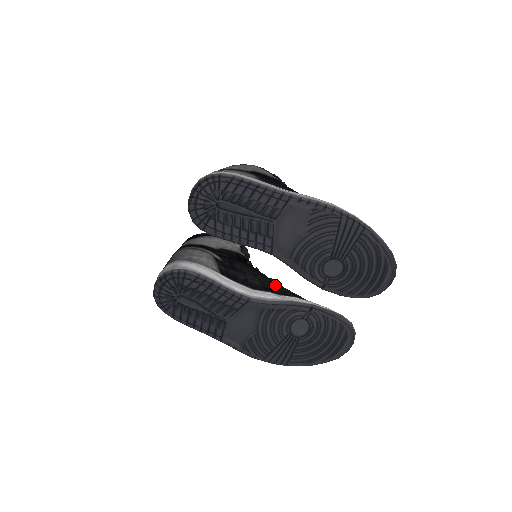
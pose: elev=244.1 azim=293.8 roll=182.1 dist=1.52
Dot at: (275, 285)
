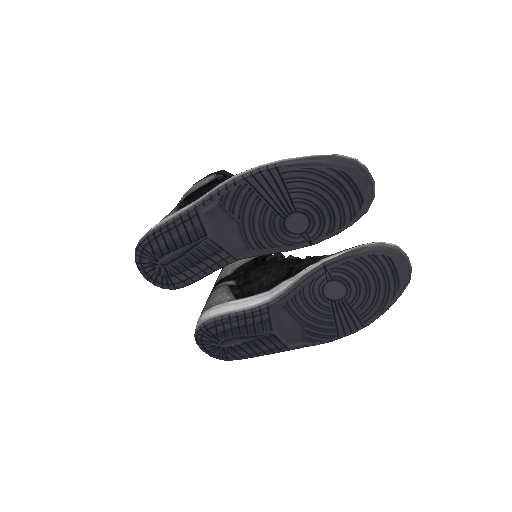
Dot at: (291, 266)
